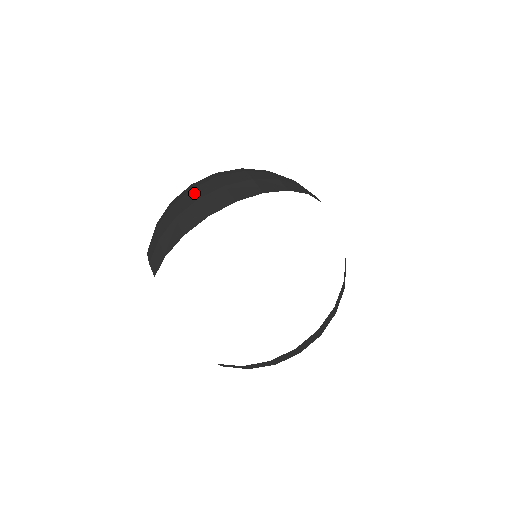
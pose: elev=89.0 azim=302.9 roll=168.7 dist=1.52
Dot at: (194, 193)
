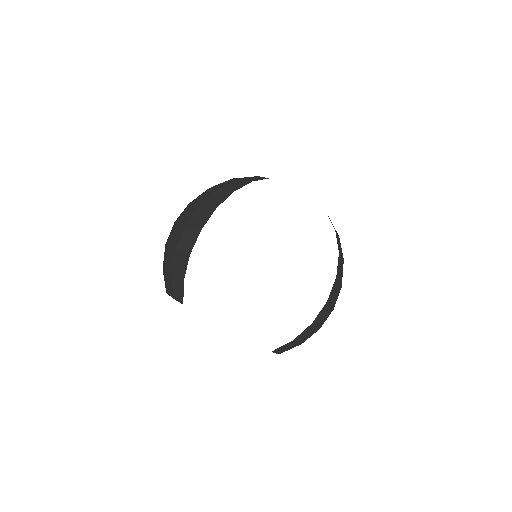
Dot at: (180, 223)
